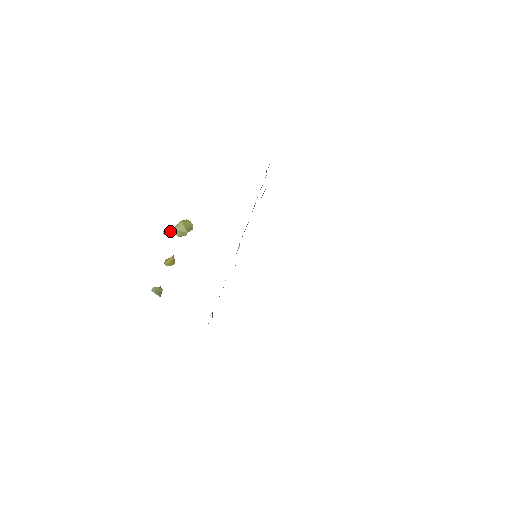
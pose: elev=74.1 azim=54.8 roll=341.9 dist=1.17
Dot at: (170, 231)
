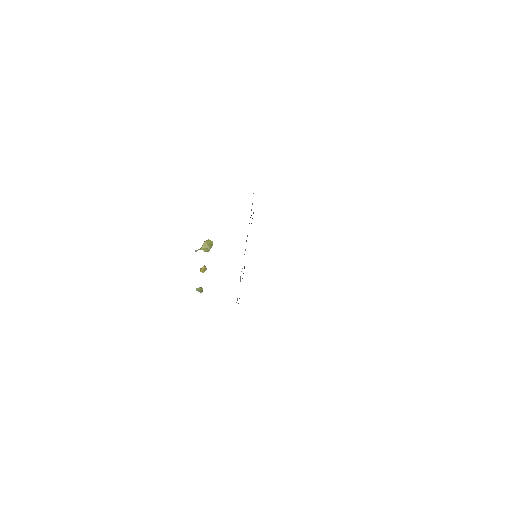
Dot at: occluded
